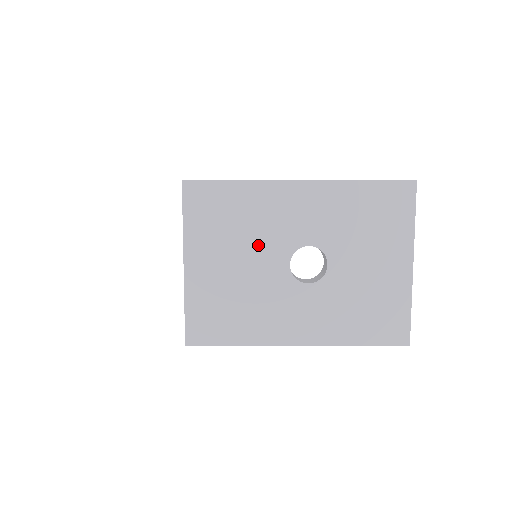
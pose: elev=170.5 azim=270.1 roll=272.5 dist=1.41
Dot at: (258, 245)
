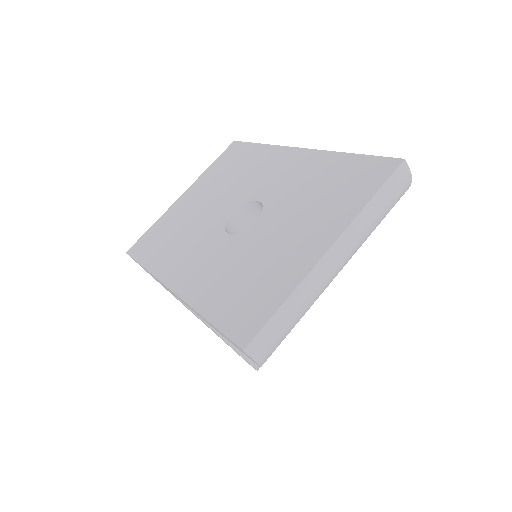
Dot at: (229, 192)
